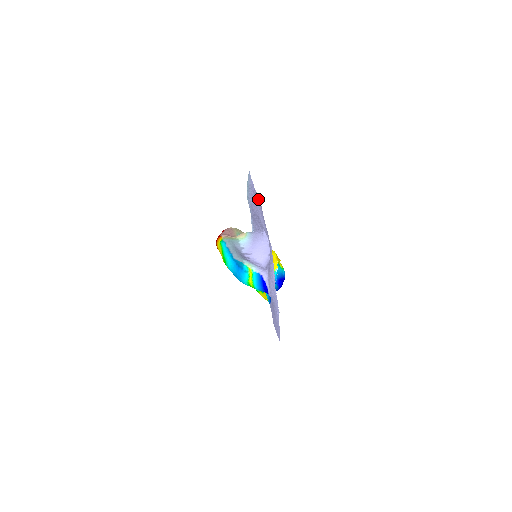
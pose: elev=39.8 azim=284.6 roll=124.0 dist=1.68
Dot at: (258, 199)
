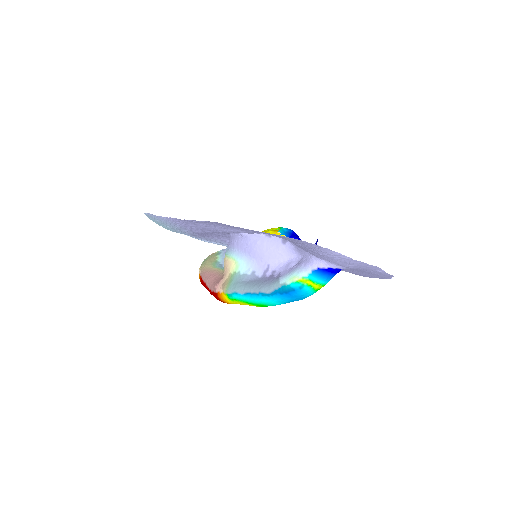
Dot at: occluded
